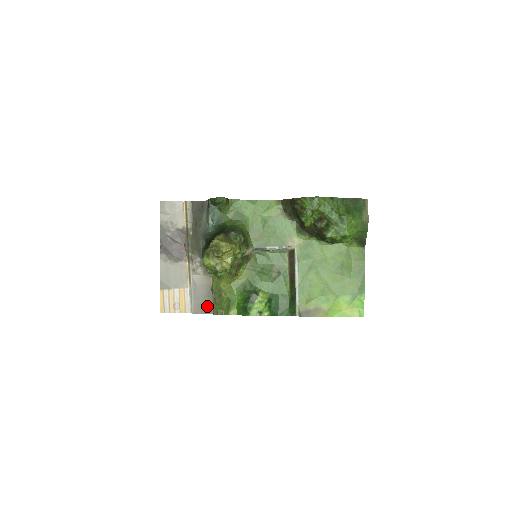
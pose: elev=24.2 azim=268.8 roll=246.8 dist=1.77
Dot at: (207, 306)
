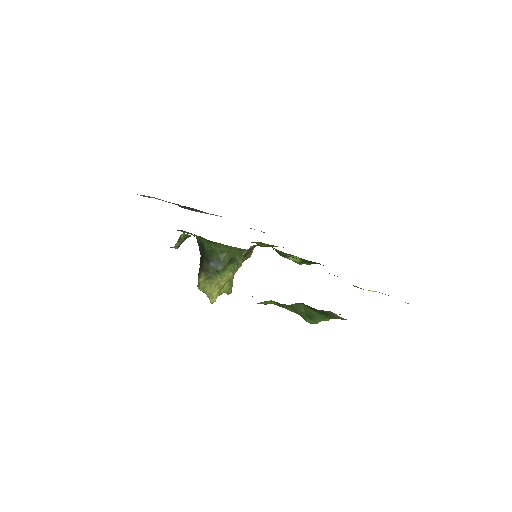
Dot at: occluded
